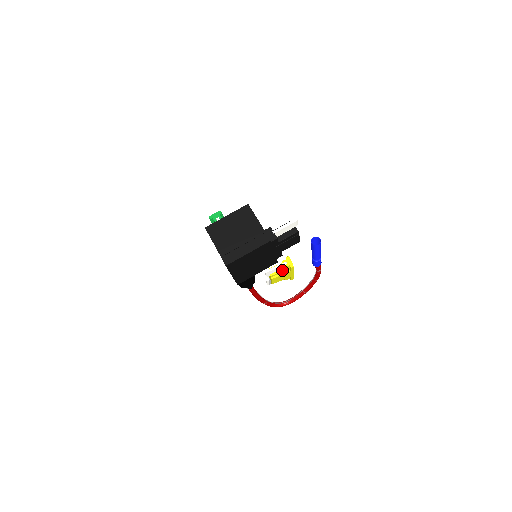
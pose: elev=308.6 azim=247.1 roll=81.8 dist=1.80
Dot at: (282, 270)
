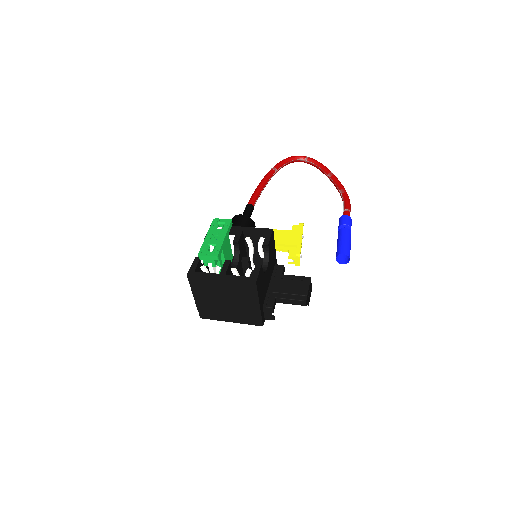
Dot at: occluded
